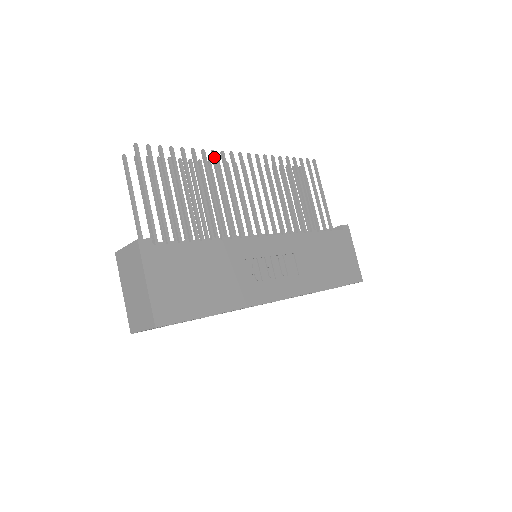
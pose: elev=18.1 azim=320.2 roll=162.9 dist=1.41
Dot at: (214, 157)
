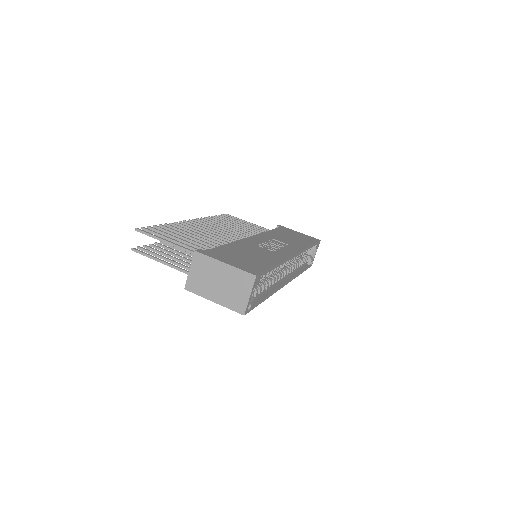
Dot at: (179, 224)
